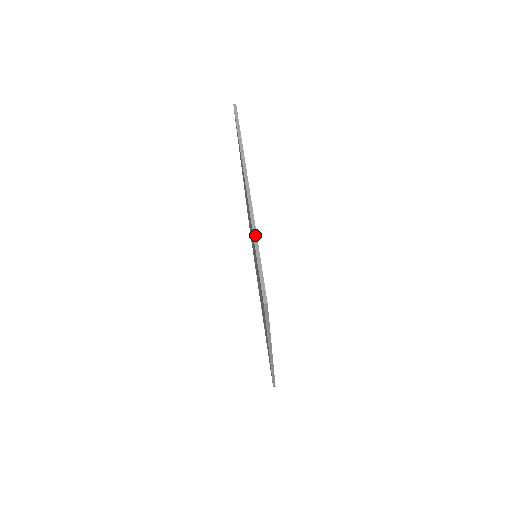
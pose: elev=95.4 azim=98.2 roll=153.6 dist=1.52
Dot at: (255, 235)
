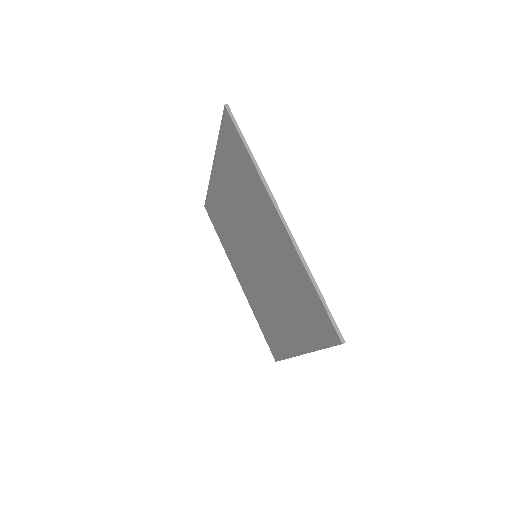
Dot at: (308, 271)
